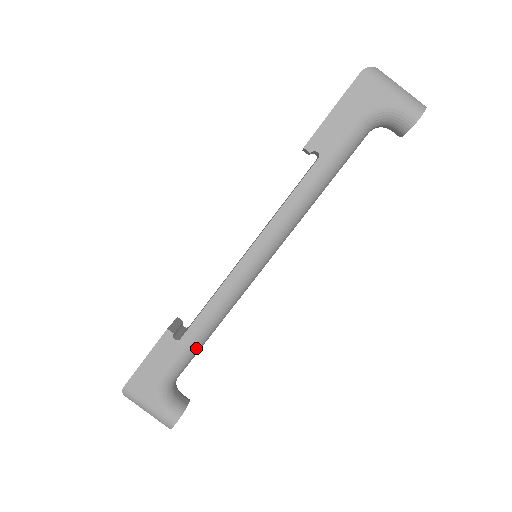
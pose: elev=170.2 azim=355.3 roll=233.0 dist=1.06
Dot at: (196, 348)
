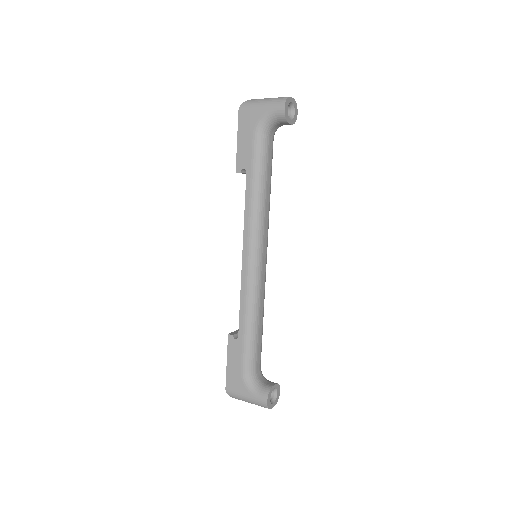
Dot at: (252, 339)
